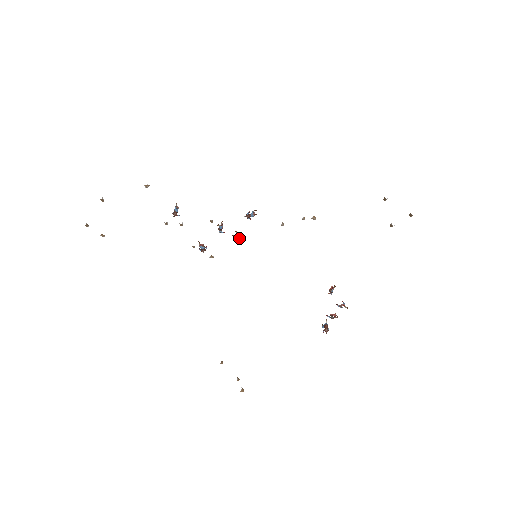
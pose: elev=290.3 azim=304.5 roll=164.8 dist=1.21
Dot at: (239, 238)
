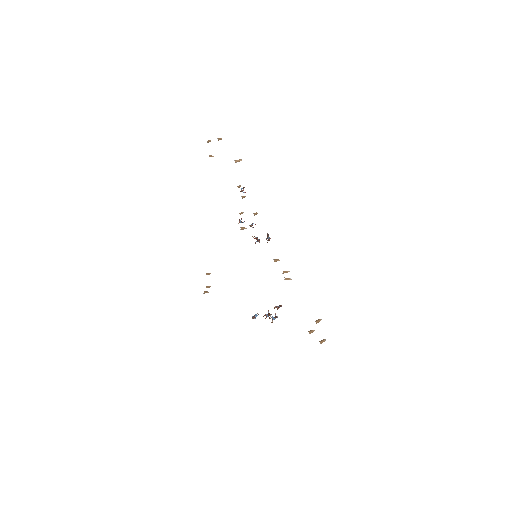
Dot at: (257, 239)
